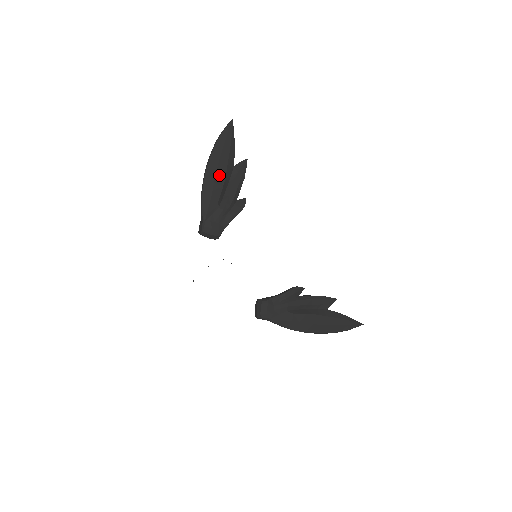
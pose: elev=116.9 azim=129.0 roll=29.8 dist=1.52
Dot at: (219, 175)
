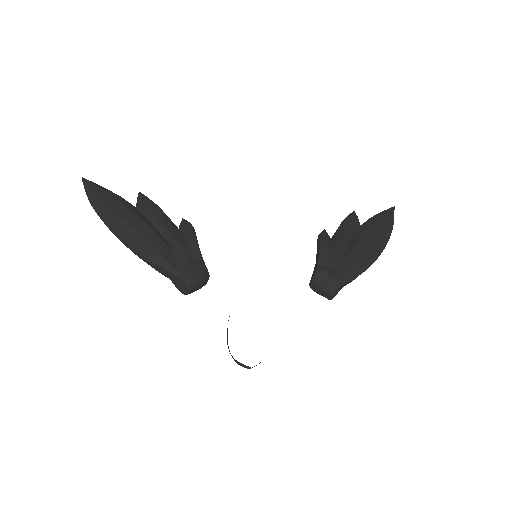
Dot at: (134, 224)
